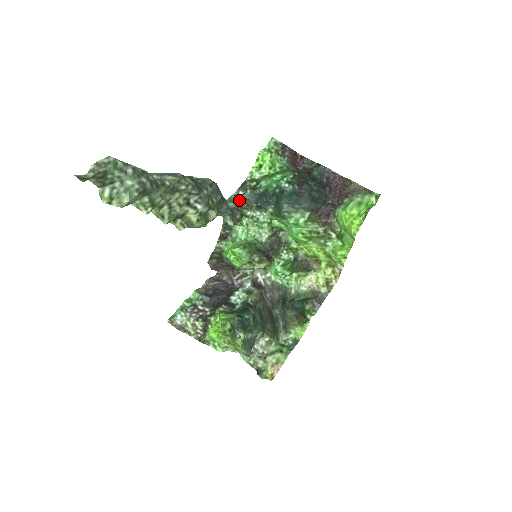
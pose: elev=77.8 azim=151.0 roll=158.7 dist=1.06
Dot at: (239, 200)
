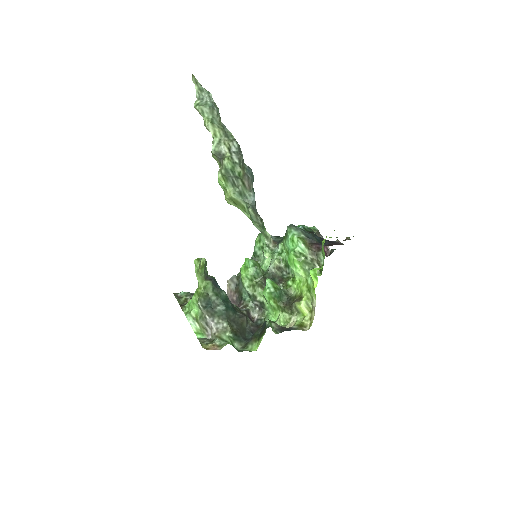
Dot at: occluded
